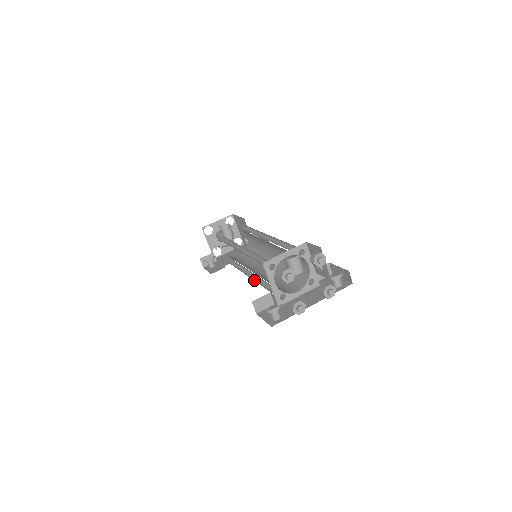
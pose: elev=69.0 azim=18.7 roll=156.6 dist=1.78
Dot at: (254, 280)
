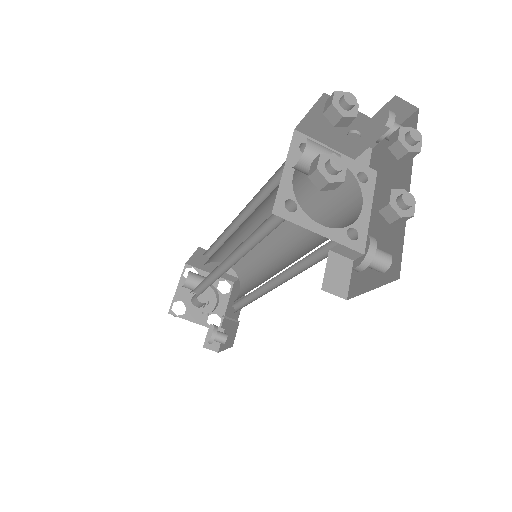
Dot at: occluded
